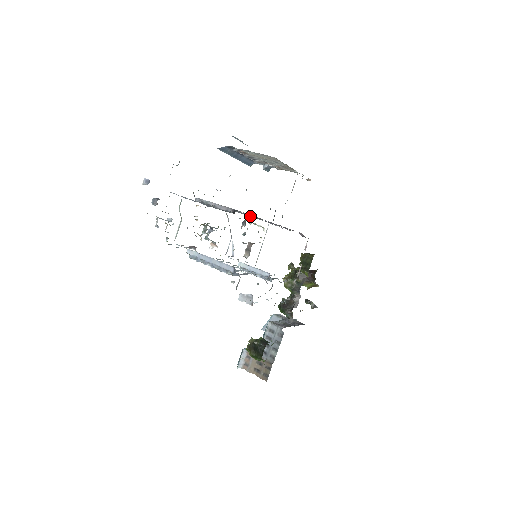
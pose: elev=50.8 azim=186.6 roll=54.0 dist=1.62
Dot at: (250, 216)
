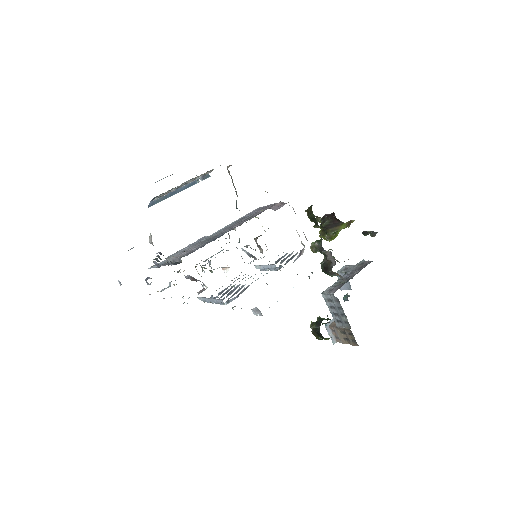
Dot at: occluded
